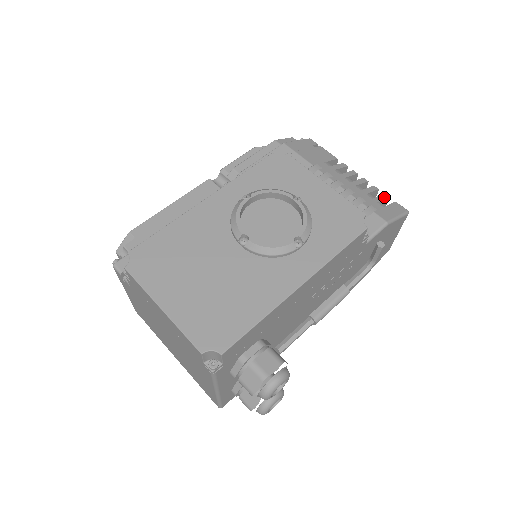
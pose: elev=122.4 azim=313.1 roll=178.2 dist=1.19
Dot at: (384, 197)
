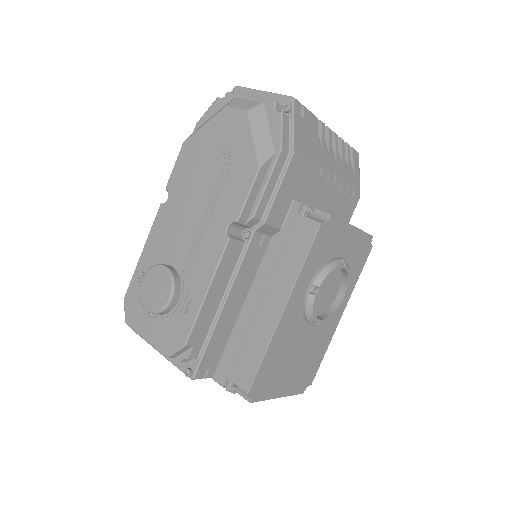
Dot at: (349, 153)
